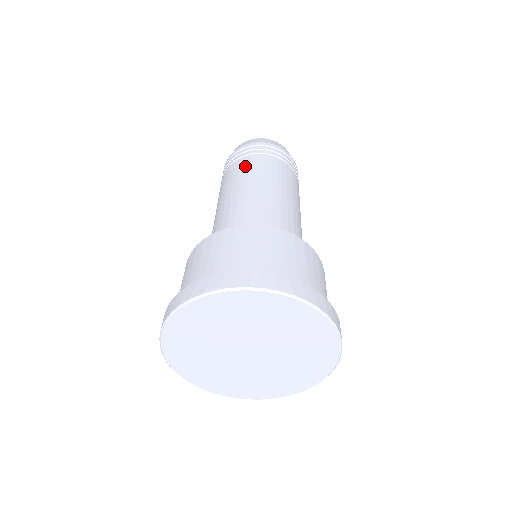
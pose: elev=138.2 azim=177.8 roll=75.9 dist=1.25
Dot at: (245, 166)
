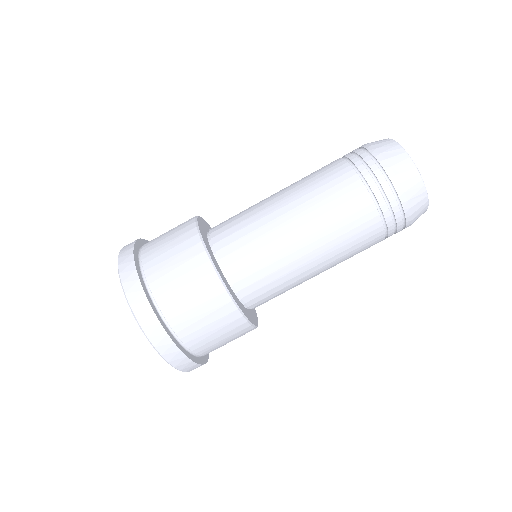
Dot at: (322, 170)
